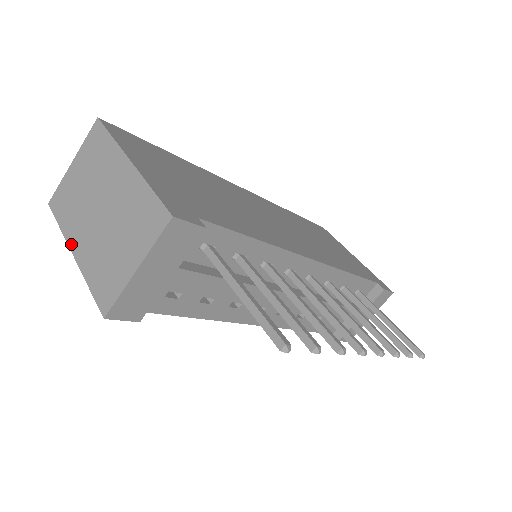
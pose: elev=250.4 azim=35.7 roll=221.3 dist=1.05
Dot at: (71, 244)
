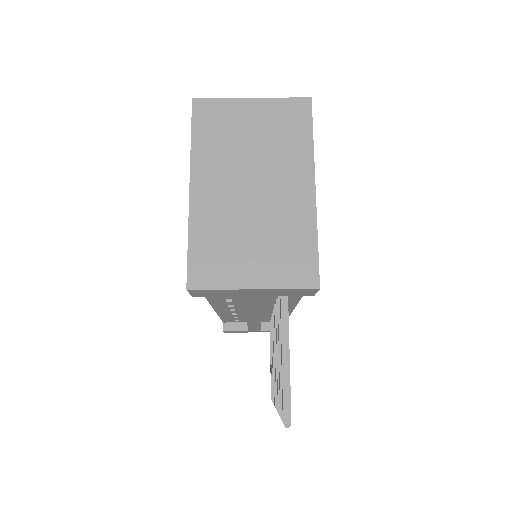
Dot at: (195, 177)
